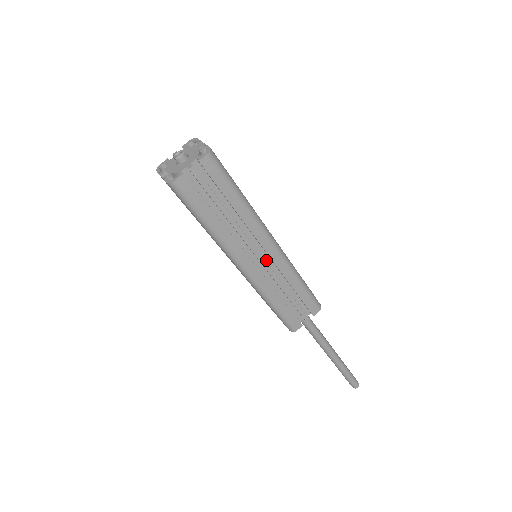
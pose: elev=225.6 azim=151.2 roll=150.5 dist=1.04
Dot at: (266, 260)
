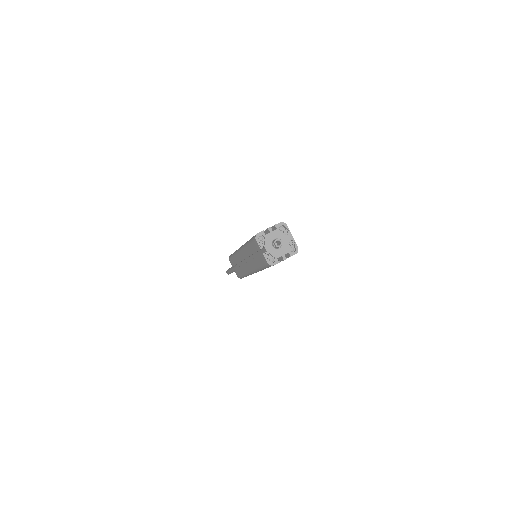
Dot at: occluded
